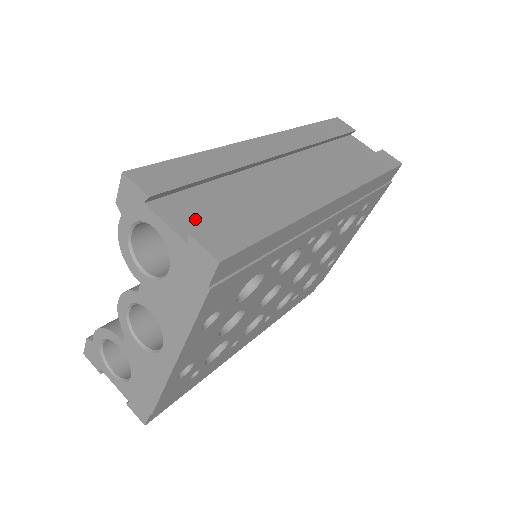
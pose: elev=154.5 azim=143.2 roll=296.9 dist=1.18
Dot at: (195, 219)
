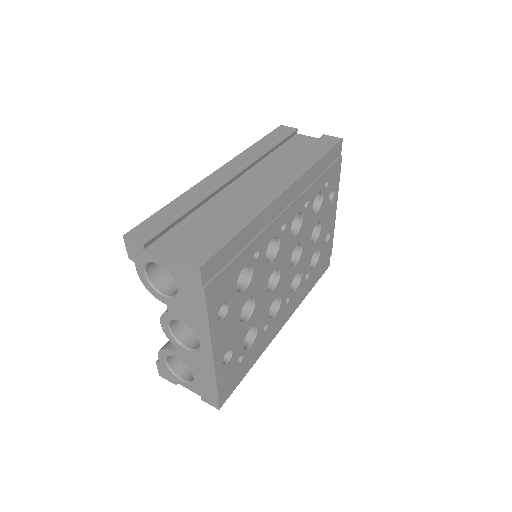
Dot at: (180, 247)
